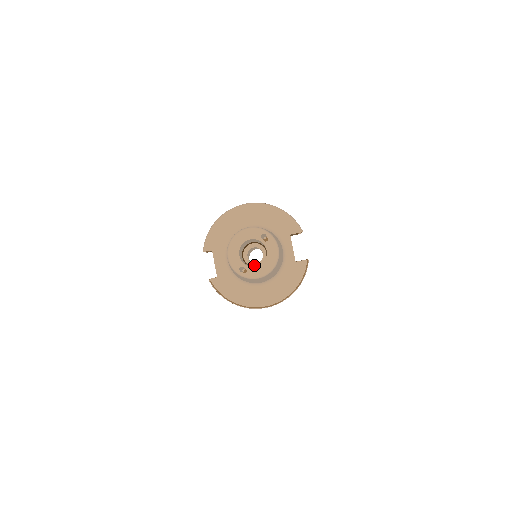
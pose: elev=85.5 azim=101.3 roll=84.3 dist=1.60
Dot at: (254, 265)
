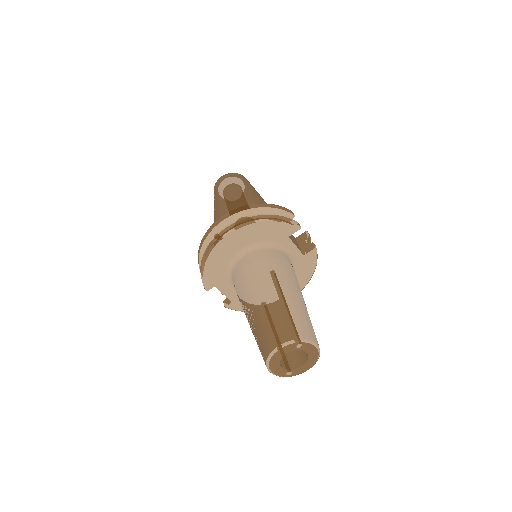
Dot at: occluded
